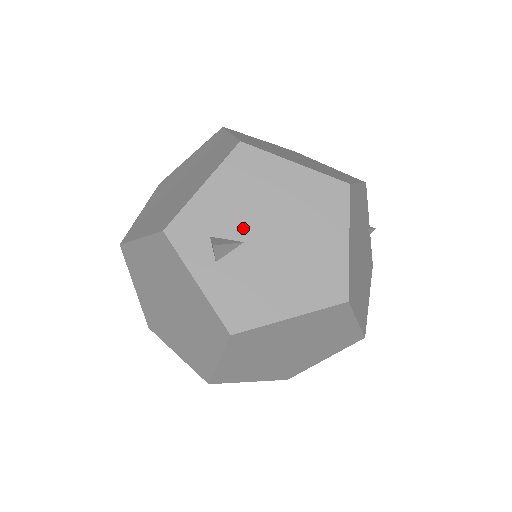
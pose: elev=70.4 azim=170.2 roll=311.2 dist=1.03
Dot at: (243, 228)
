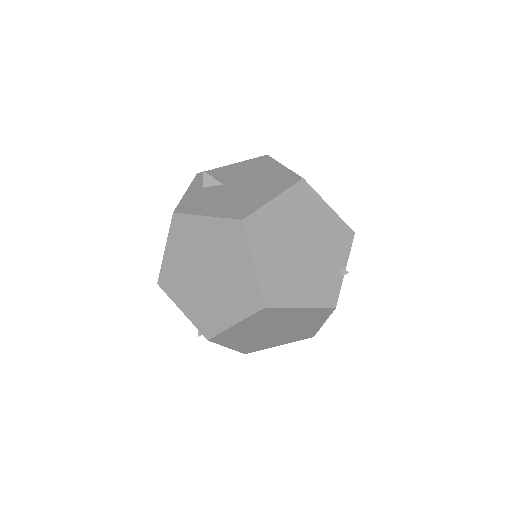
Dot at: (230, 180)
